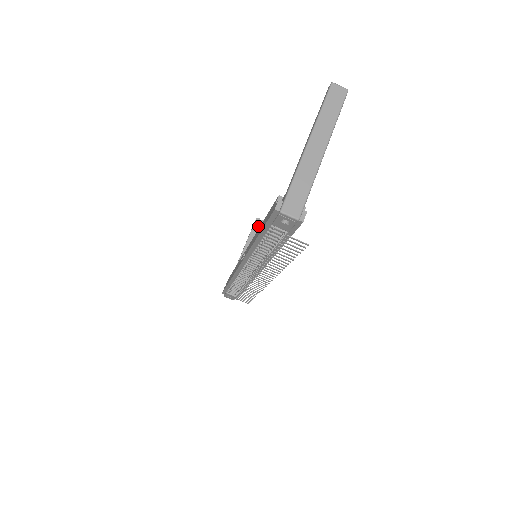
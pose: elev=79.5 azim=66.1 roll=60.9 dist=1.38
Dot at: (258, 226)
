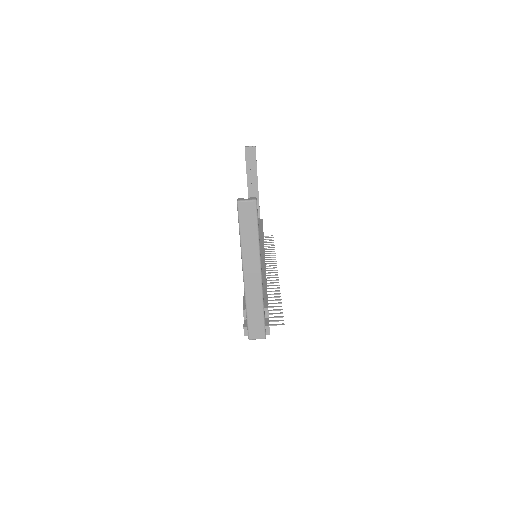
Dot at: (250, 154)
